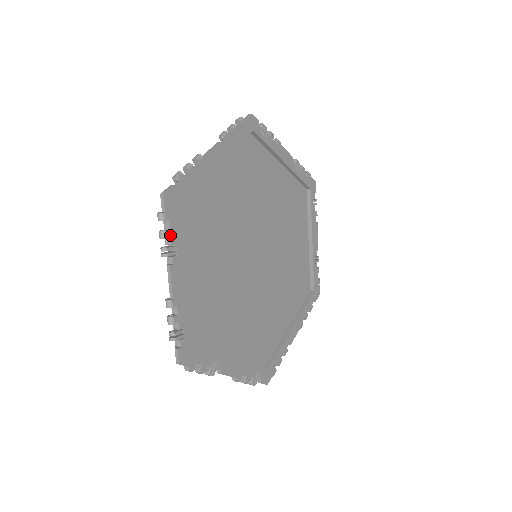
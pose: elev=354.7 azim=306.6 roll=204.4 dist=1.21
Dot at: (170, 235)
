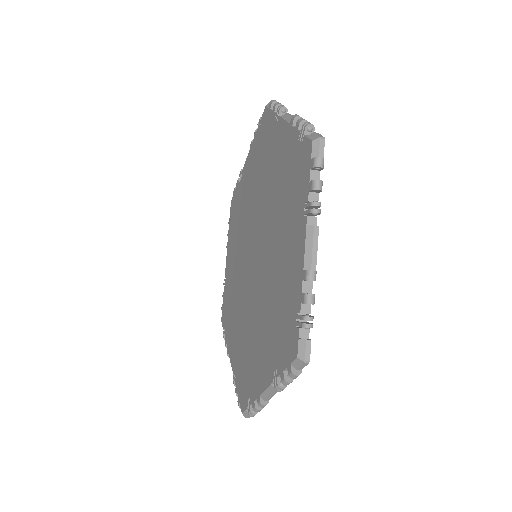
Dot at: occluded
